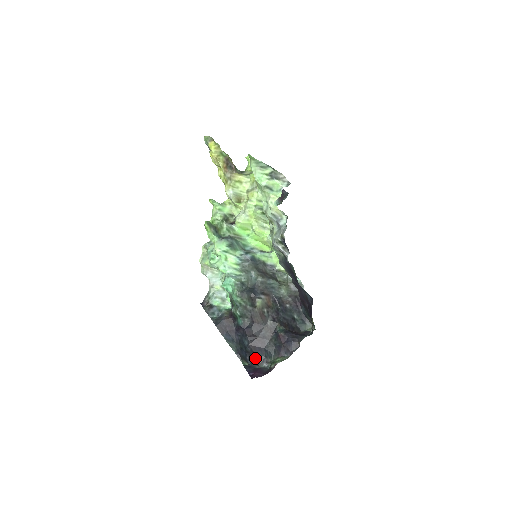
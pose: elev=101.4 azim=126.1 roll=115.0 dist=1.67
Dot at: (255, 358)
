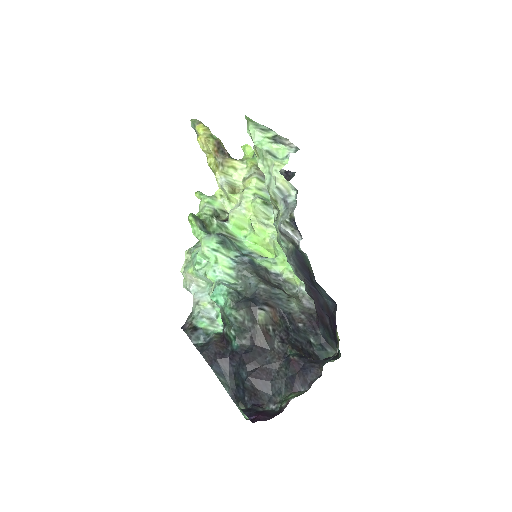
Dot at: (257, 397)
